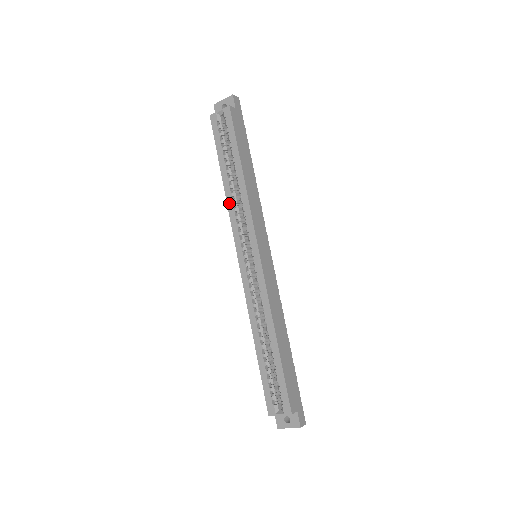
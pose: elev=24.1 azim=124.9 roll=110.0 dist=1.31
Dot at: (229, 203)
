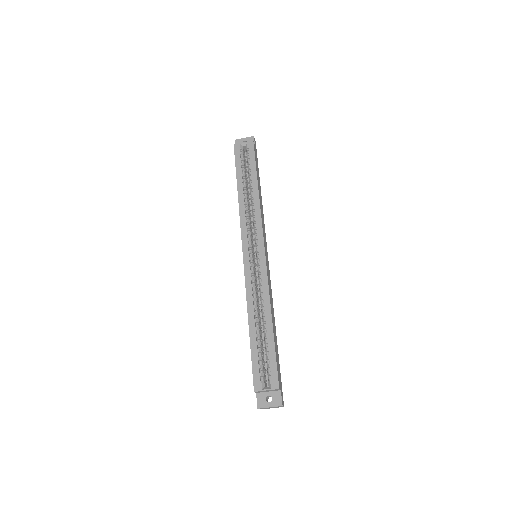
Dot at: (241, 209)
